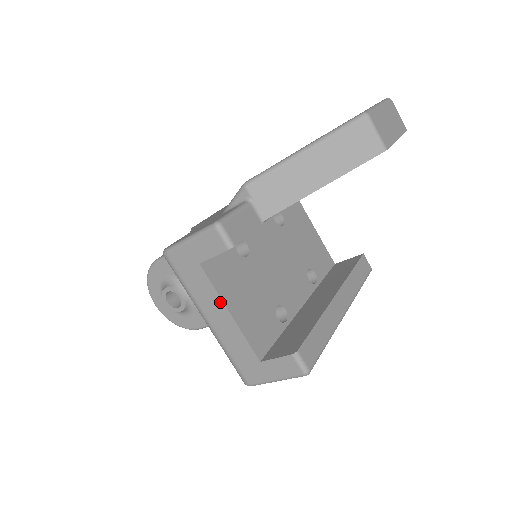
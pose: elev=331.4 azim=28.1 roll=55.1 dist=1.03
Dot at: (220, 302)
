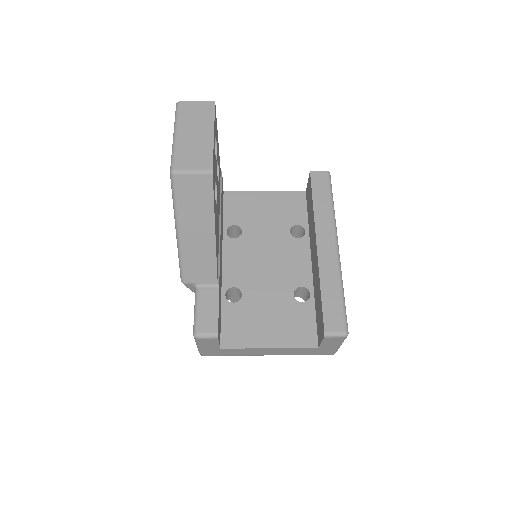
Dot at: (257, 349)
